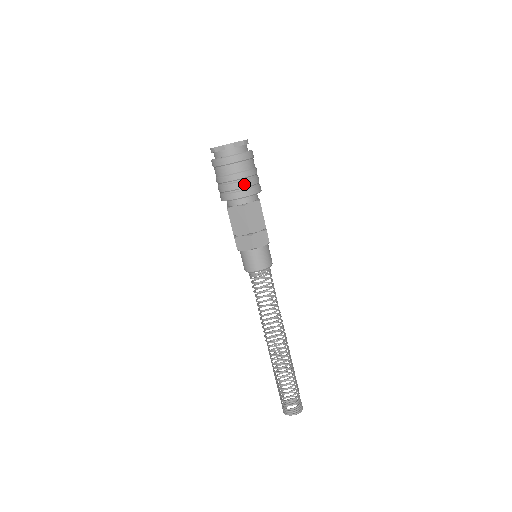
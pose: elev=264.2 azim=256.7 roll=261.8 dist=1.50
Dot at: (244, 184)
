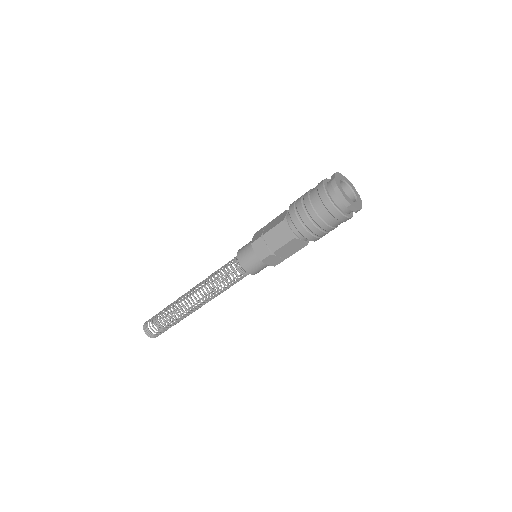
Dot at: (316, 231)
